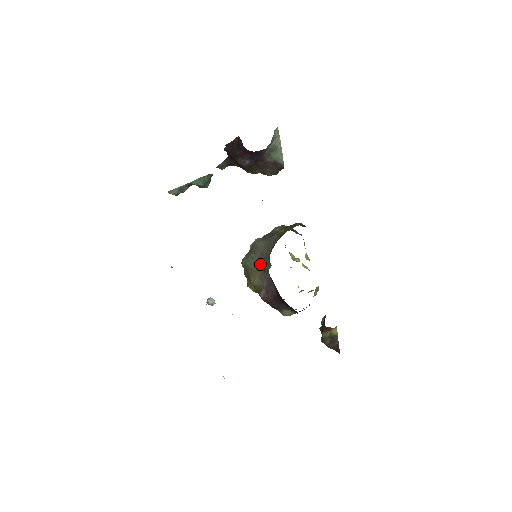
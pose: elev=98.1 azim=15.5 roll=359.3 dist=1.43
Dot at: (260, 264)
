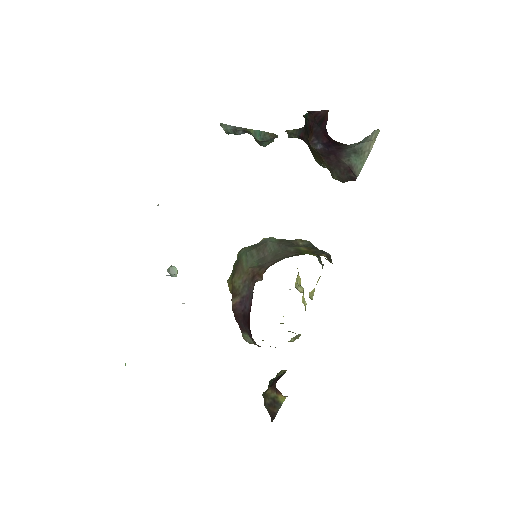
Dot at: (254, 268)
